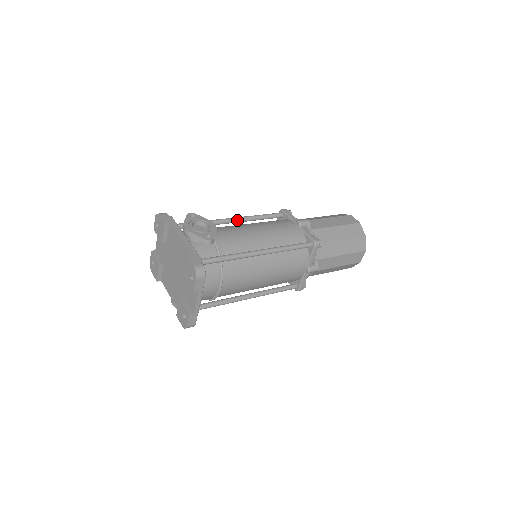
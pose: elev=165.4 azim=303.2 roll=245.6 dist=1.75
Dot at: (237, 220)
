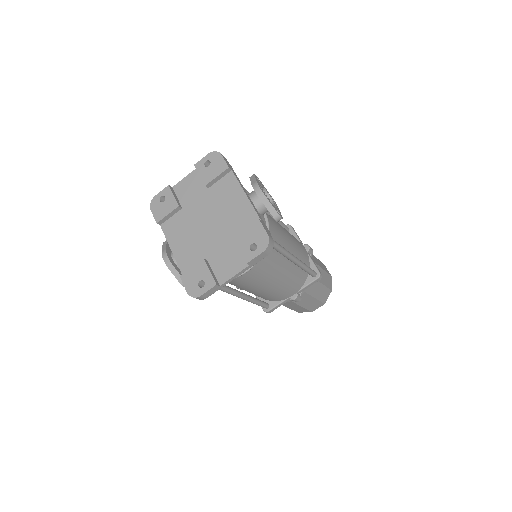
Dot at: occluded
